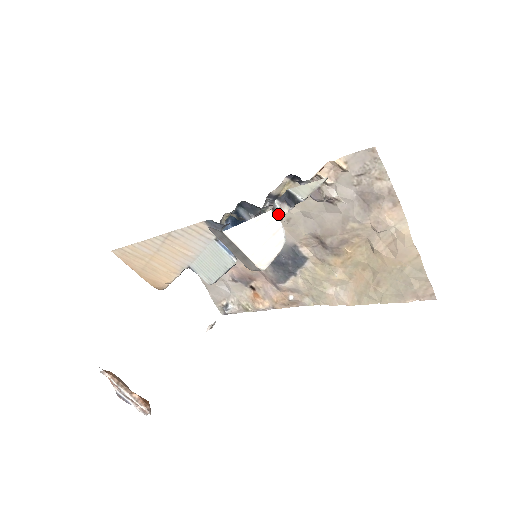
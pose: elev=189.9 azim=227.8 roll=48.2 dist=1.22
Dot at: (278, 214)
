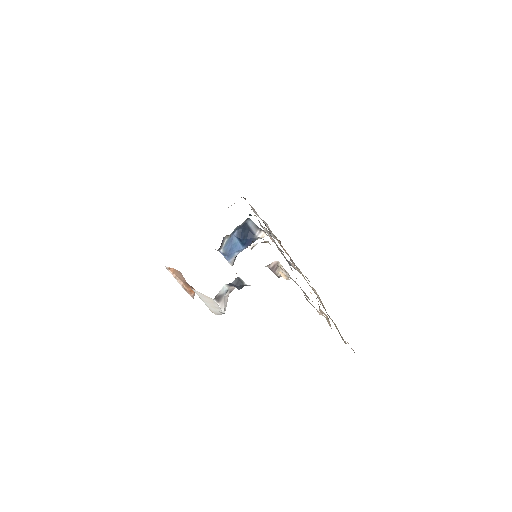
Dot at: (225, 294)
